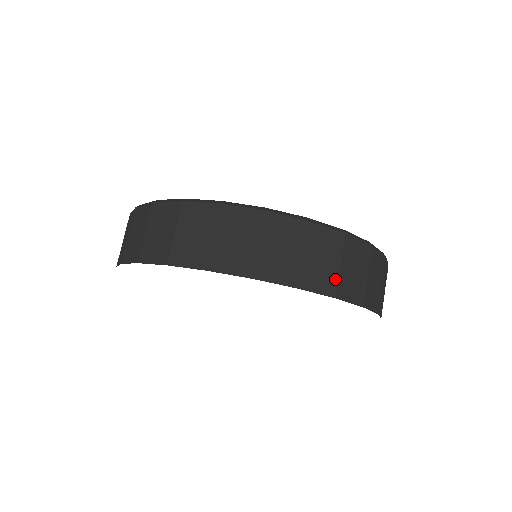
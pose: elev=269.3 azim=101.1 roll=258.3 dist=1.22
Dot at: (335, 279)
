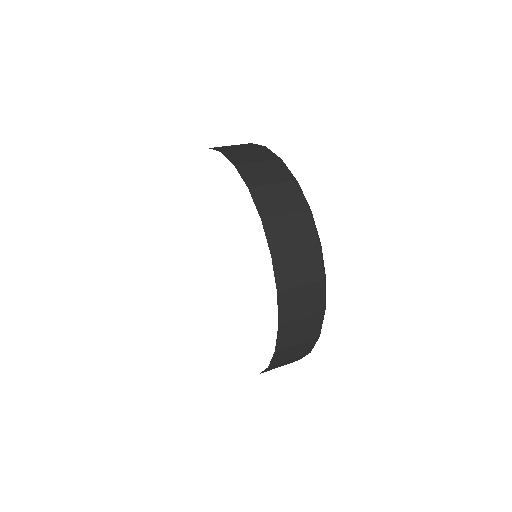
Dot at: (284, 249)
